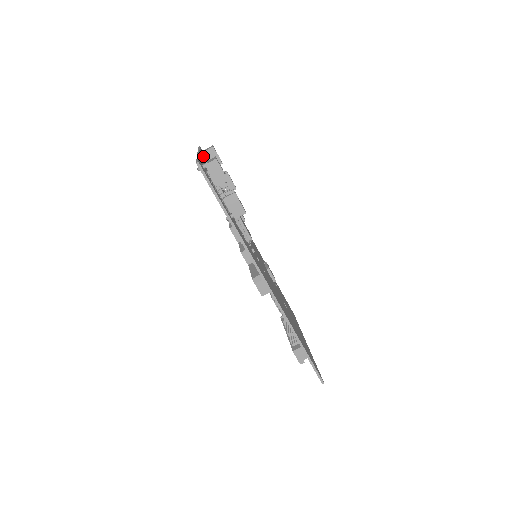
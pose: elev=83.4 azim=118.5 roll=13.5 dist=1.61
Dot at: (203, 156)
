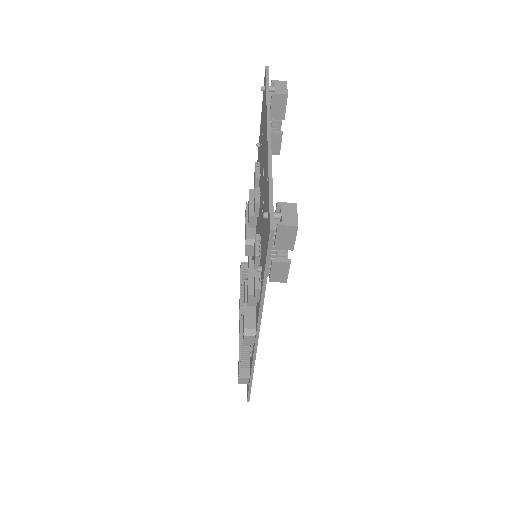
Dot at: occluded
